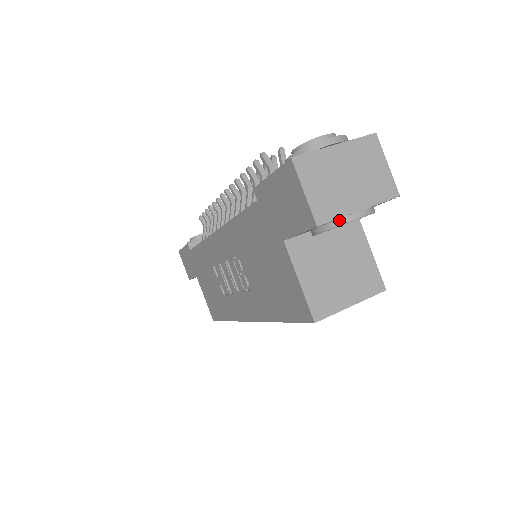
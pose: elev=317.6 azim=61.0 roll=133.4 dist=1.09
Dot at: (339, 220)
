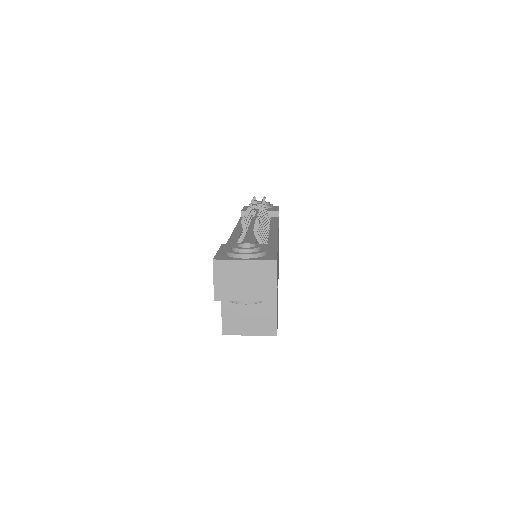
Dot at: (233, 300)
